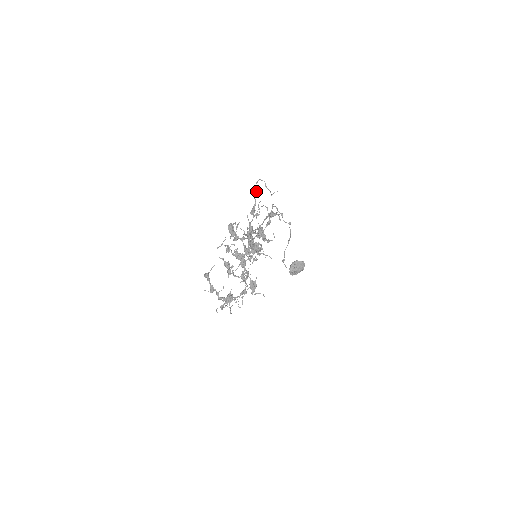
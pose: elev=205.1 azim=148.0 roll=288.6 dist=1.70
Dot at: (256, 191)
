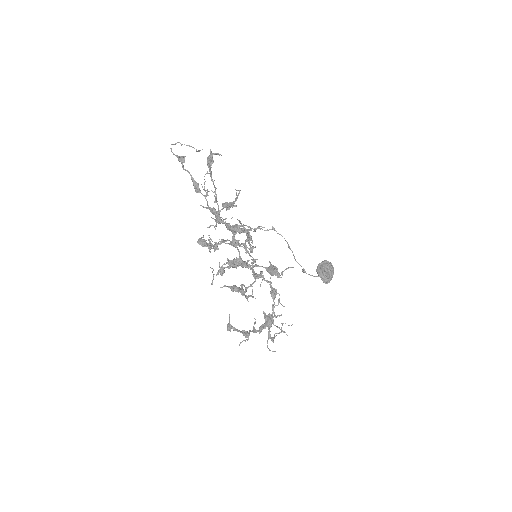
Dot at: (177, 156)
